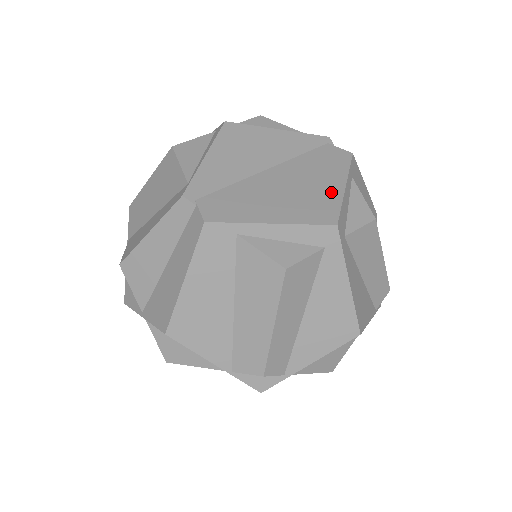
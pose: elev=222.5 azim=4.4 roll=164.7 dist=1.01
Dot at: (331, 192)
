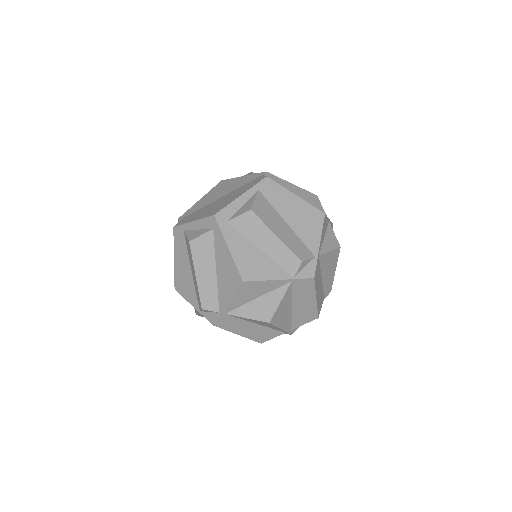
Dot at: (231, 200)
